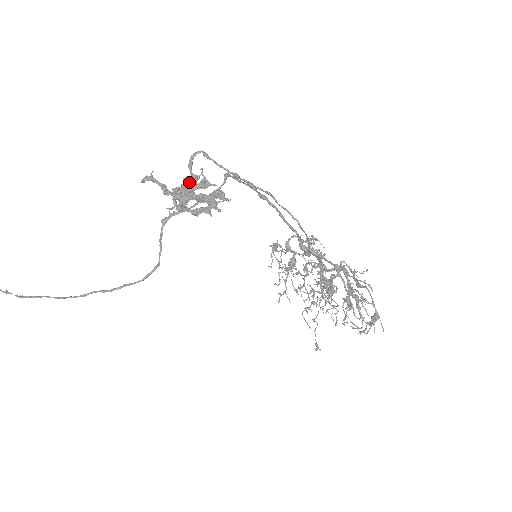
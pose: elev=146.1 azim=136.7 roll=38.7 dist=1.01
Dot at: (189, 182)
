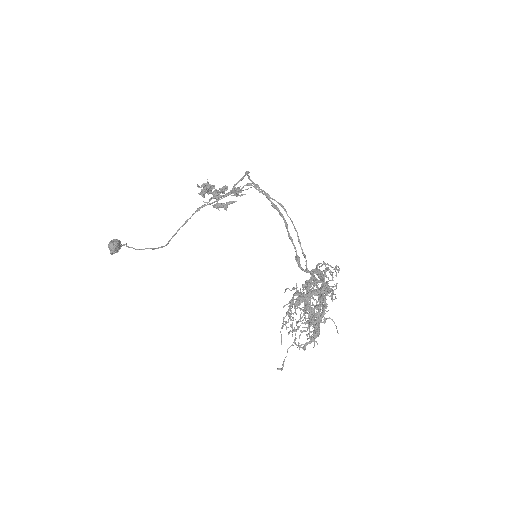
Dot at: (236, 194)
